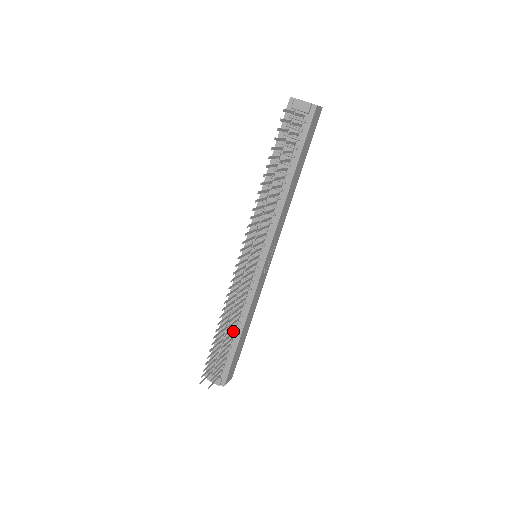
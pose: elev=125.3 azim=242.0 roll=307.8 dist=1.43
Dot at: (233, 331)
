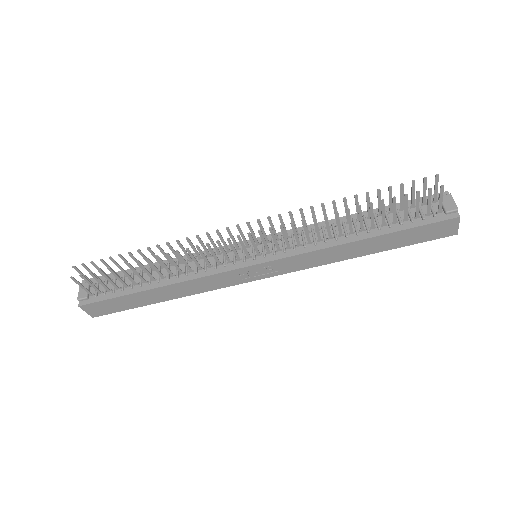
Dot at: (154, 278)
